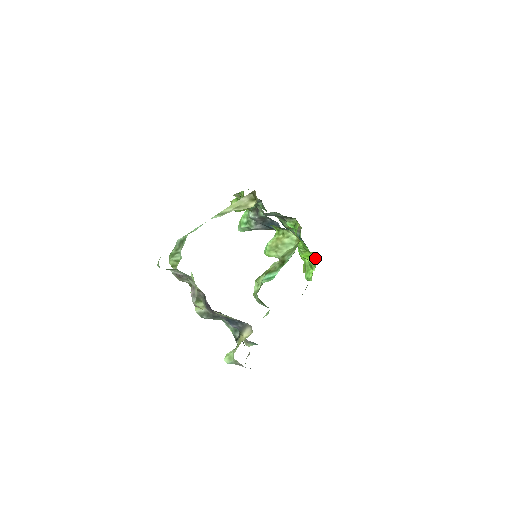
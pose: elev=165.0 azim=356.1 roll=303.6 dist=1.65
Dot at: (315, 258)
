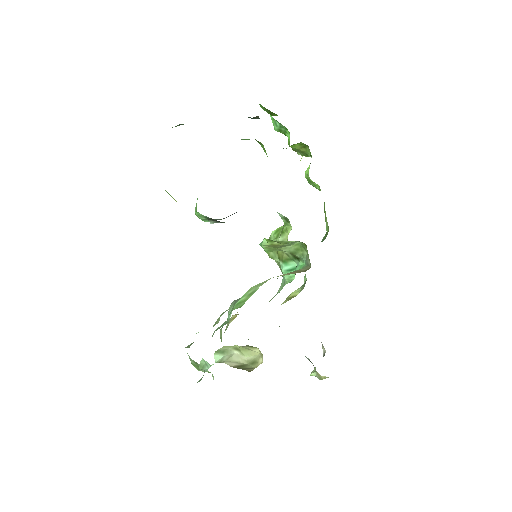
Dot at: (304, 145)
